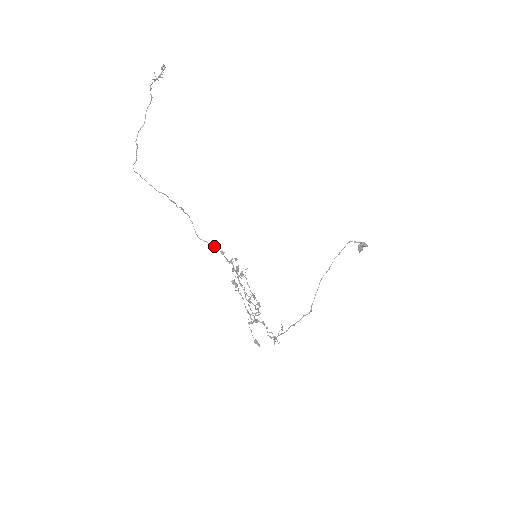
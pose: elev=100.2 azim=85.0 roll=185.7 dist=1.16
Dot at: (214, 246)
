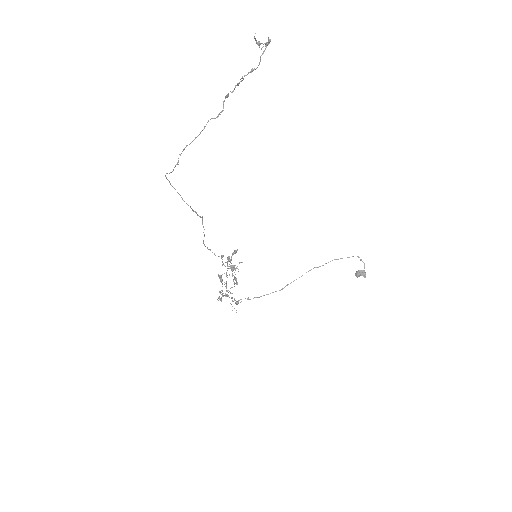
Dot at: occluded
